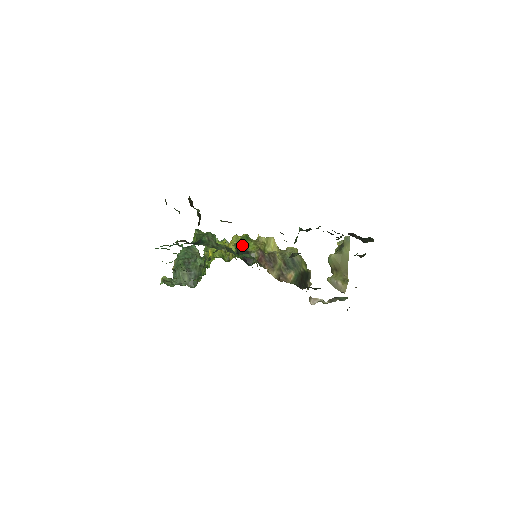
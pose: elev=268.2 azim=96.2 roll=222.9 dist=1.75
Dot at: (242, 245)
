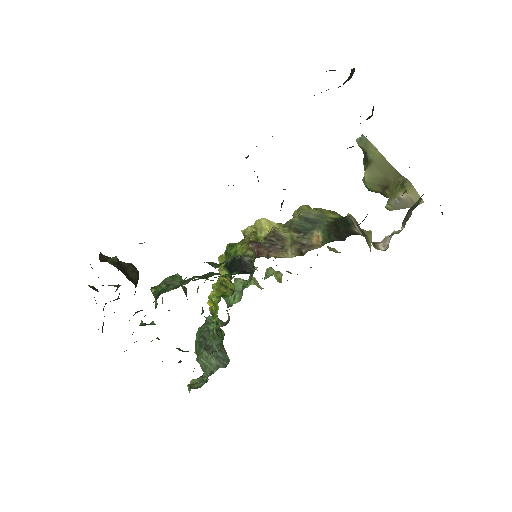
Dot at: occluded
